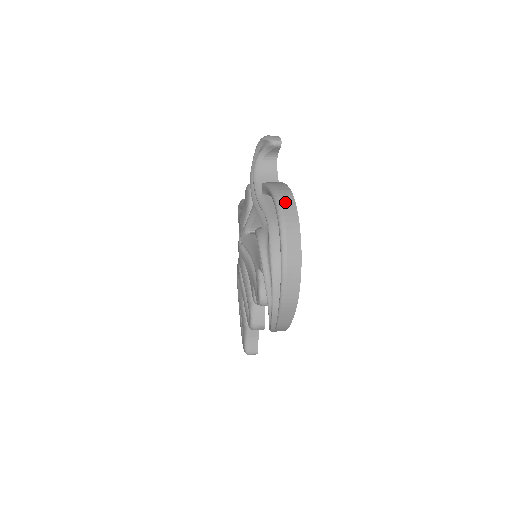
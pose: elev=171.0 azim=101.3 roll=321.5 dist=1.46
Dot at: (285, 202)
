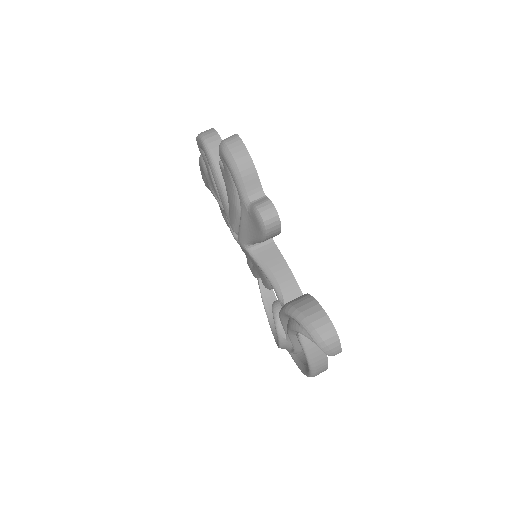
Dot at: (319, 373)
